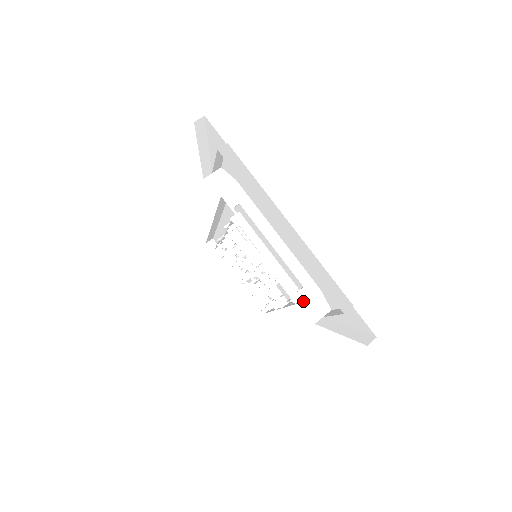
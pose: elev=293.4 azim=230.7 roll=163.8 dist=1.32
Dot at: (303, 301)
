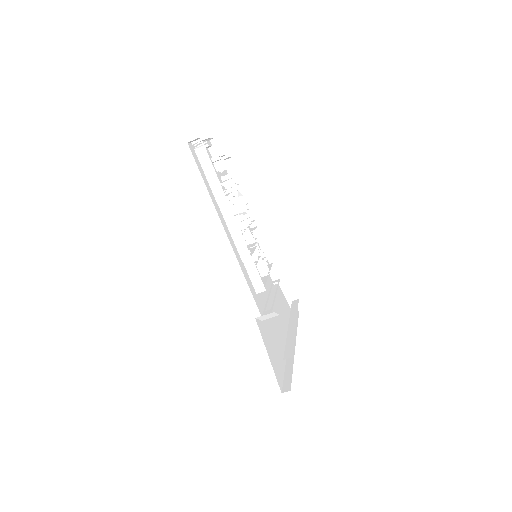
Dot at: occluded
